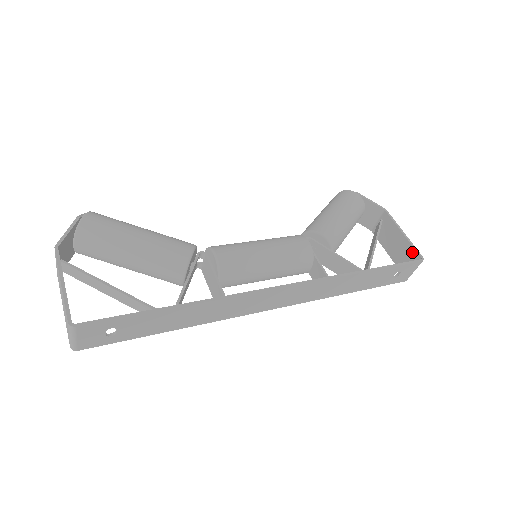
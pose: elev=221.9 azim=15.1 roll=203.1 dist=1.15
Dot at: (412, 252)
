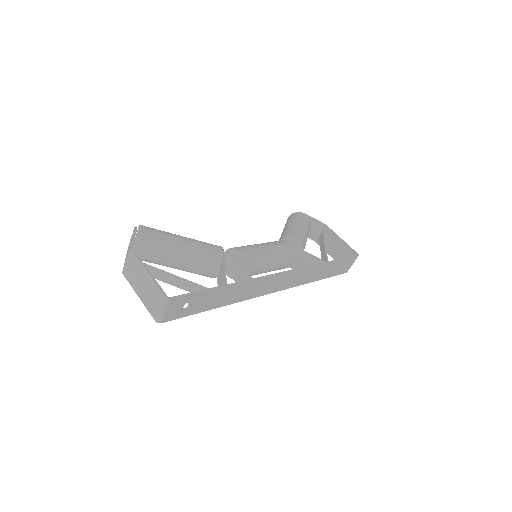
Dot at: (350, 251)
